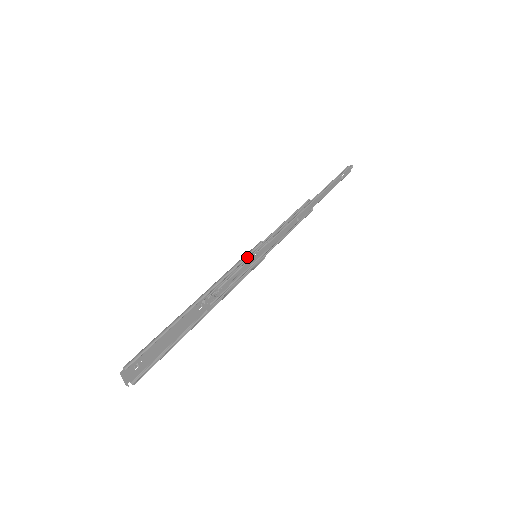
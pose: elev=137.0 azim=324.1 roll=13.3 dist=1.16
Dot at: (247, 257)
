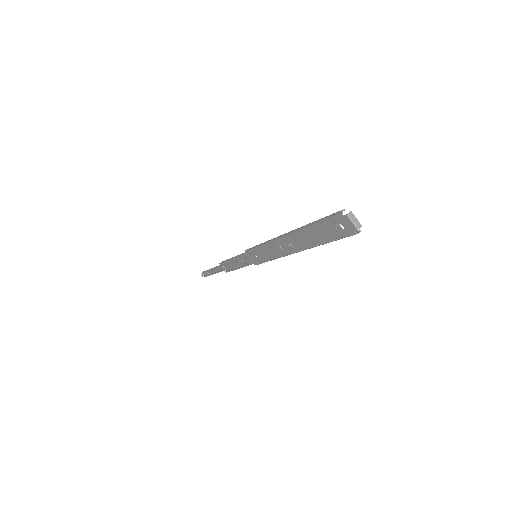
Dot at: (256, 249)
